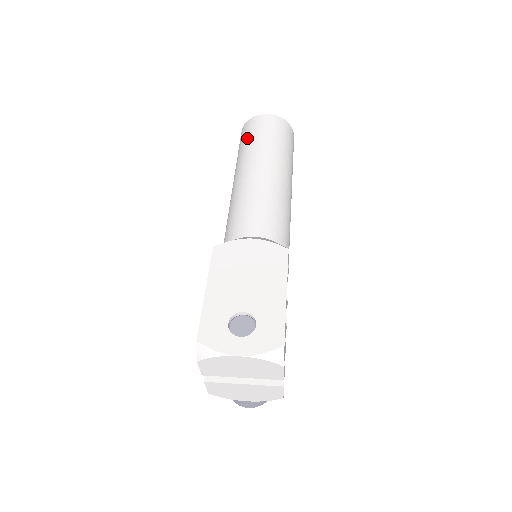
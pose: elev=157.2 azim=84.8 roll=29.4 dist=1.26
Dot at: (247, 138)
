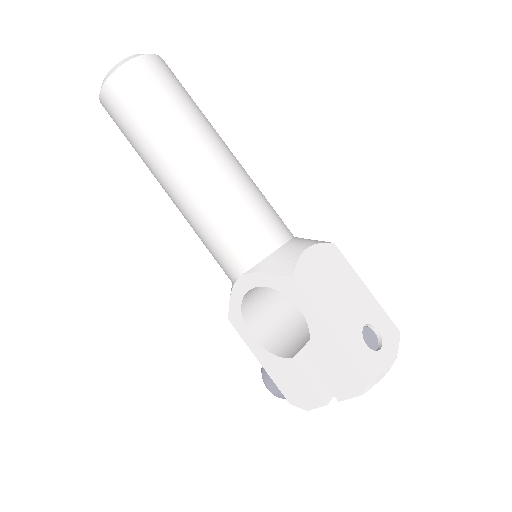
Dot at: (152, 100)
